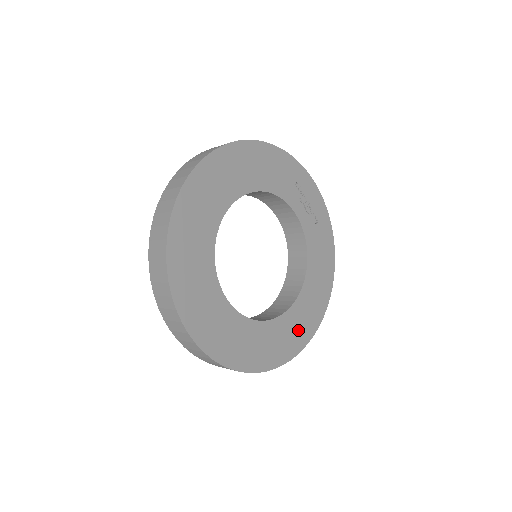
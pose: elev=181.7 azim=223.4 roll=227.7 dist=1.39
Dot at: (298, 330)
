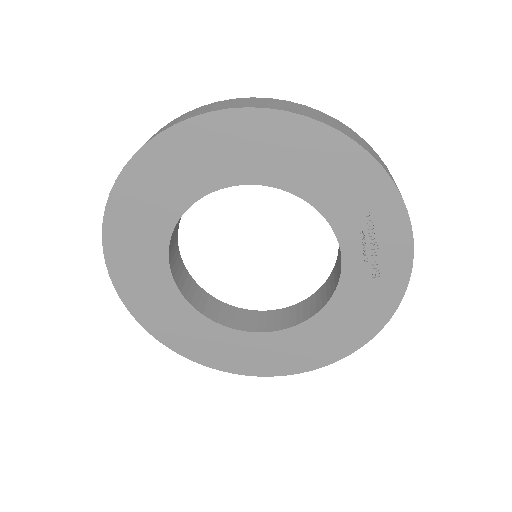
Dot at: (261, 357)
